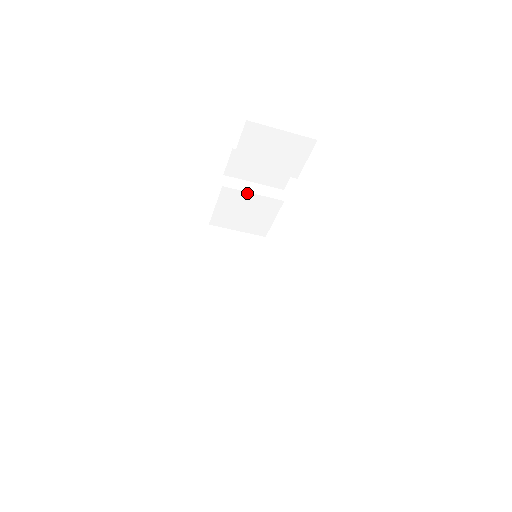
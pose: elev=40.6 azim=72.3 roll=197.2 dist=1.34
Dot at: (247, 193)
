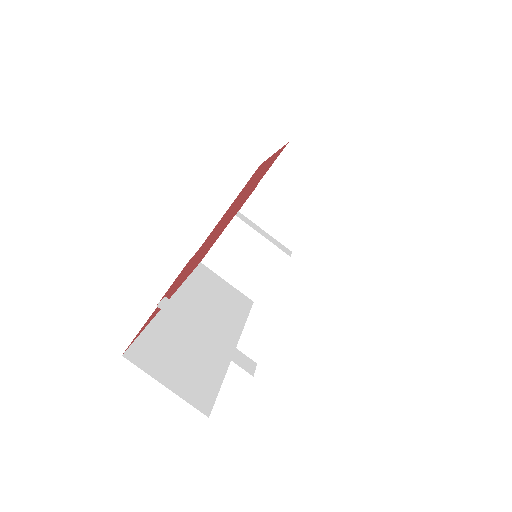
Dot at: (256, 233)
